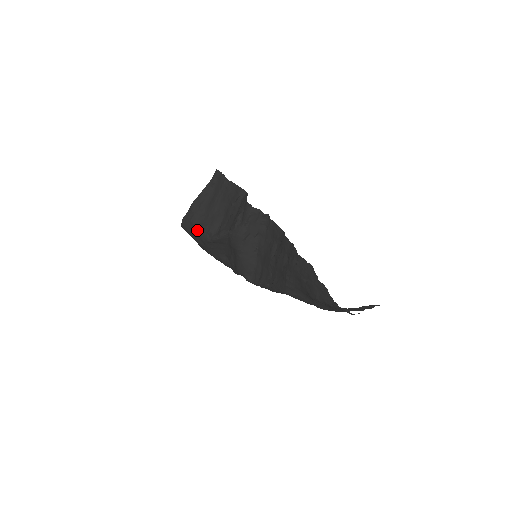
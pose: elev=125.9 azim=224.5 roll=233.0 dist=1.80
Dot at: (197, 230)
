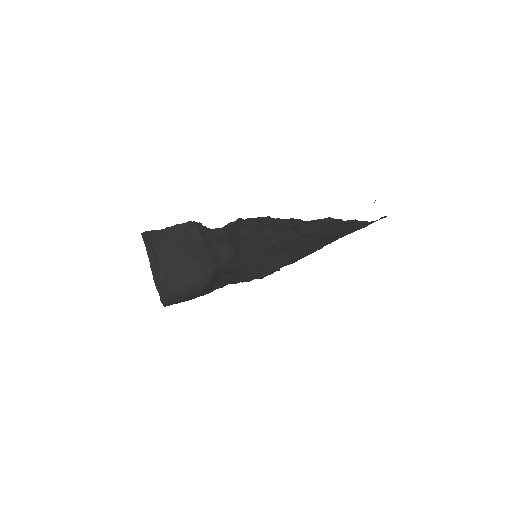
Dot at: (184, 294)
